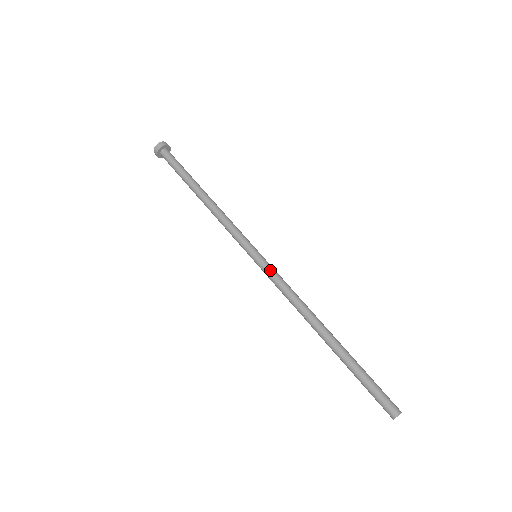
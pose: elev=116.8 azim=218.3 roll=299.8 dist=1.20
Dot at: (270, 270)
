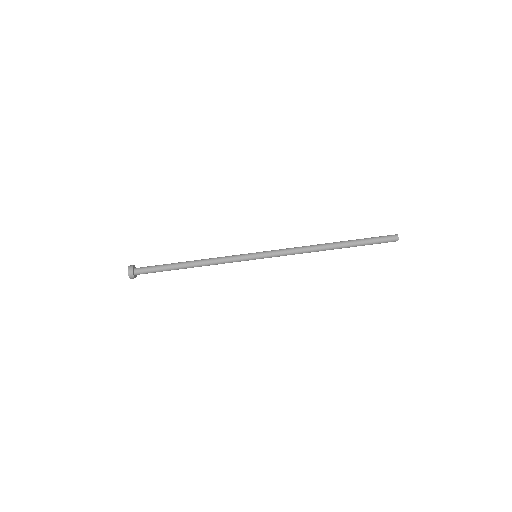
Dot at: (272, 254)
